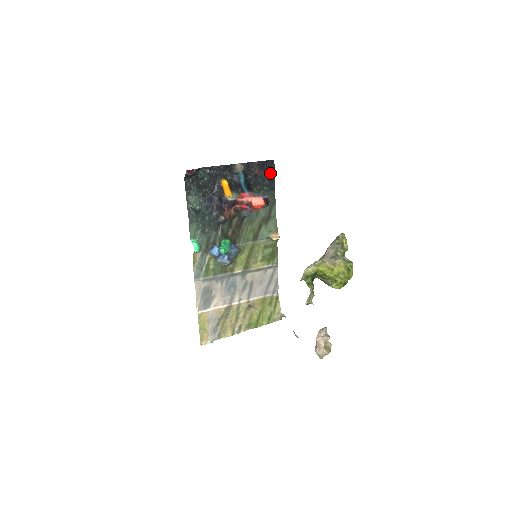
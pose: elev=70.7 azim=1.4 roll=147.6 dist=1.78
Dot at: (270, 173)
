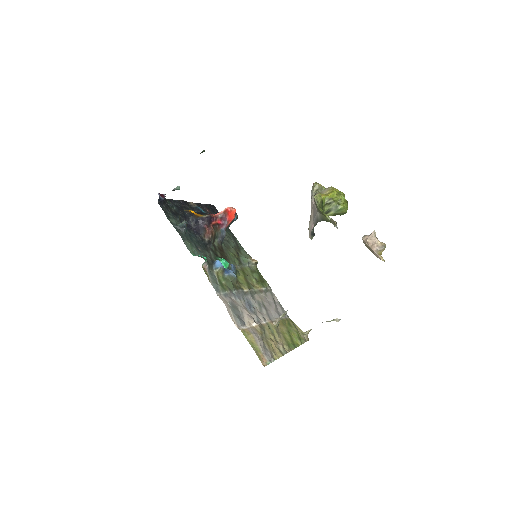
Dot at: occluded
